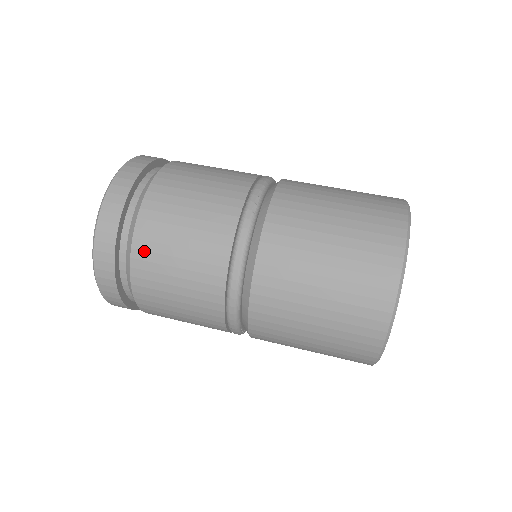
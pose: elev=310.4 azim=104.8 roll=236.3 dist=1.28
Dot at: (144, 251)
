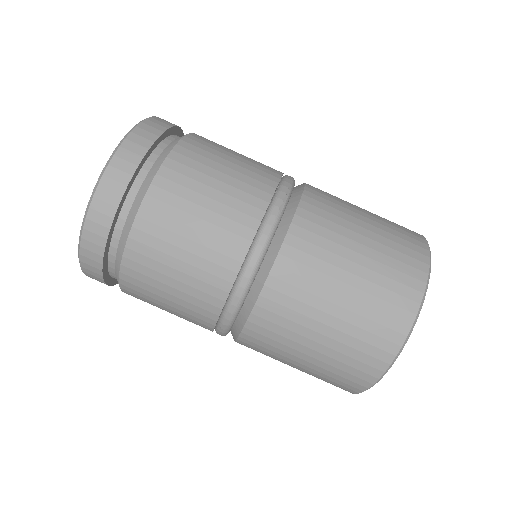
Dot at: (151, 223)
